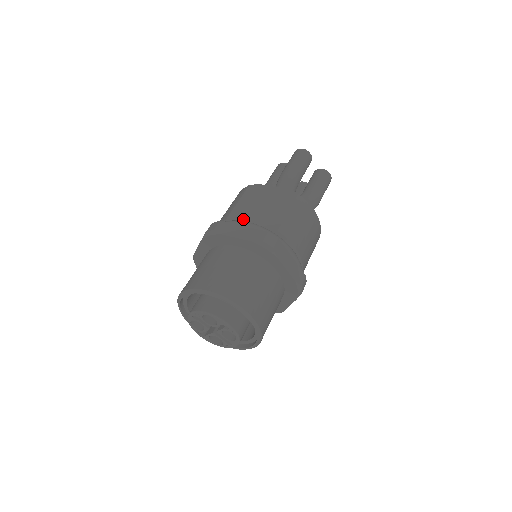
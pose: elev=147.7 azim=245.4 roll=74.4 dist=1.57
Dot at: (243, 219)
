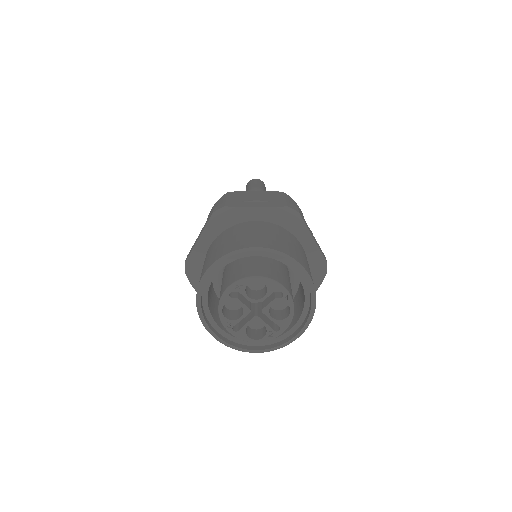
Dot at: occluded
